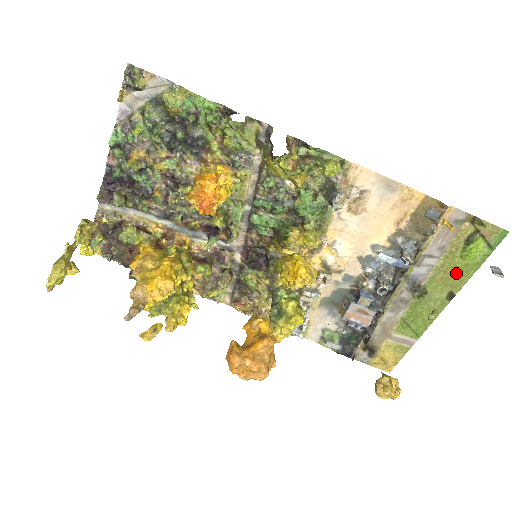
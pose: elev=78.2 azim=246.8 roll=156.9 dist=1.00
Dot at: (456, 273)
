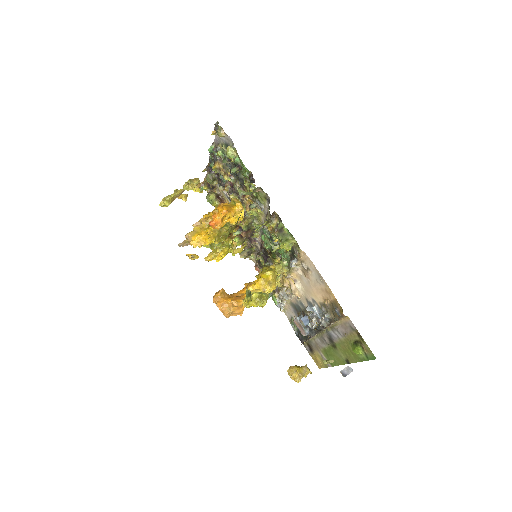
Dot at: (350, 353)
